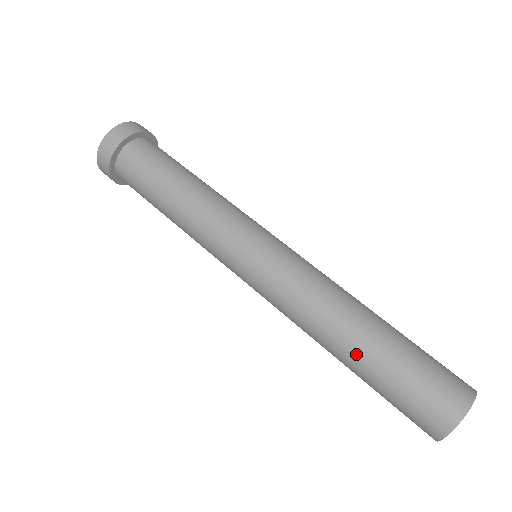
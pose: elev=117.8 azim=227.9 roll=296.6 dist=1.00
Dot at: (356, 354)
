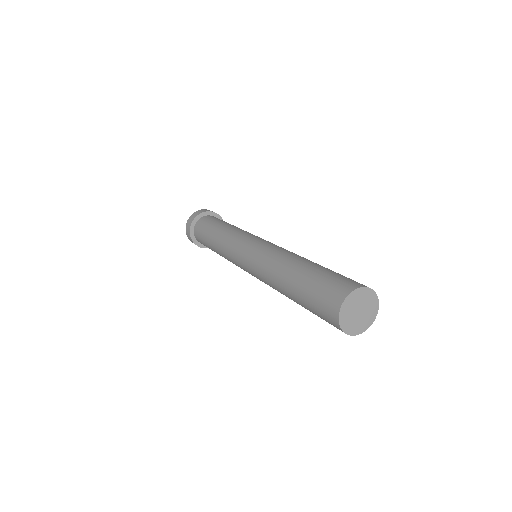
Dot at: (291, 279)
